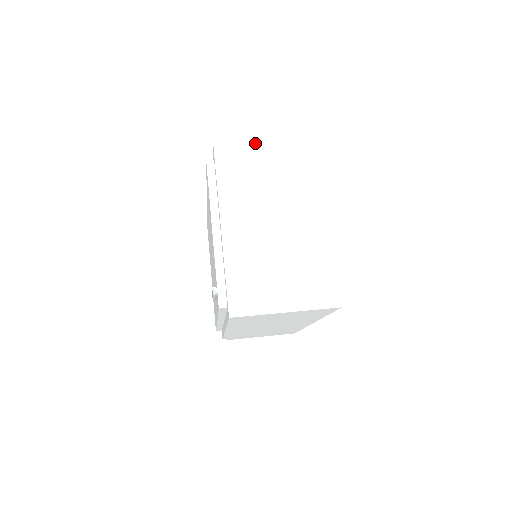
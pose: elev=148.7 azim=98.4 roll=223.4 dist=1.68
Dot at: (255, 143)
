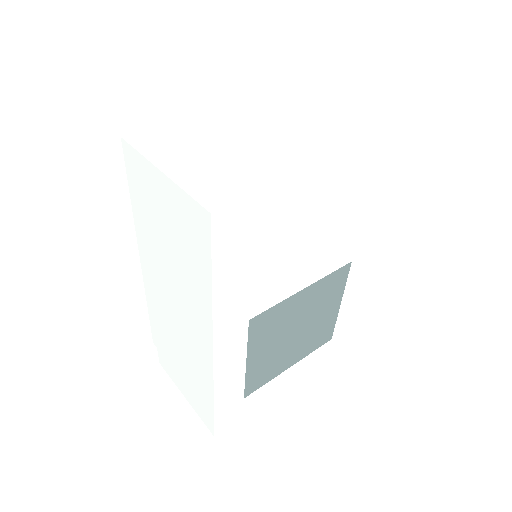
Dot at: occluded
